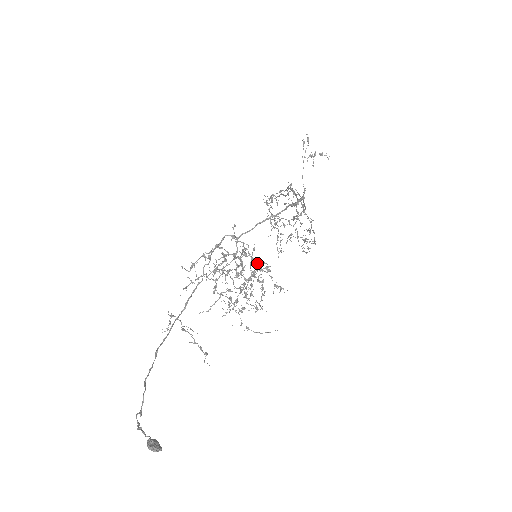
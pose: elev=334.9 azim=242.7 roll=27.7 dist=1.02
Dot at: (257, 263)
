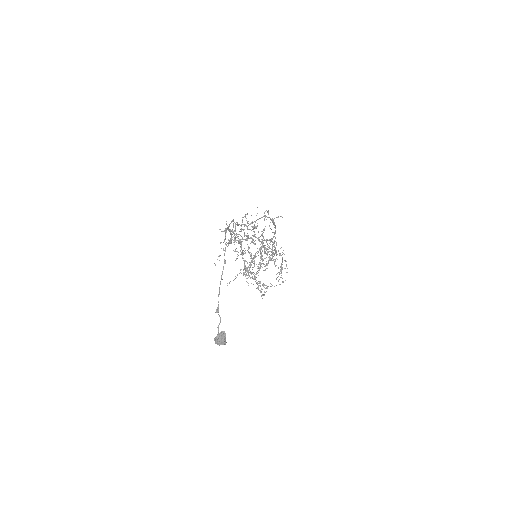
Dot at: (263, 236)
